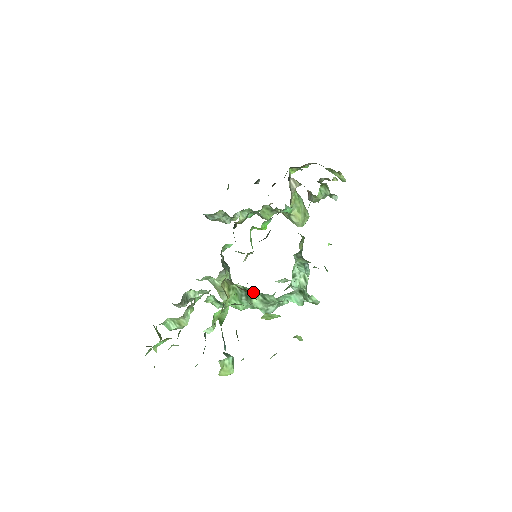
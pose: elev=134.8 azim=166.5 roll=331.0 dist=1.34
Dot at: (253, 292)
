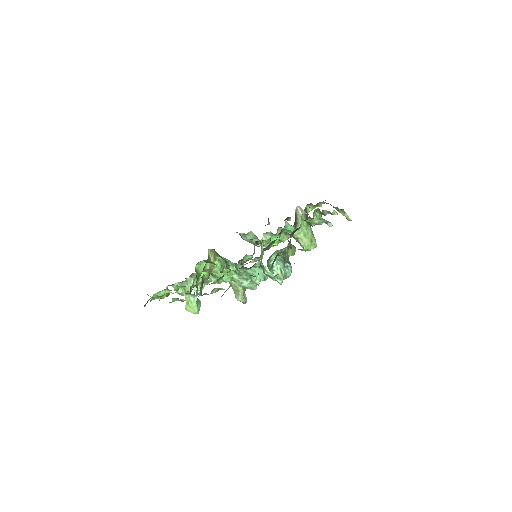
Dot at: (230, 263)
